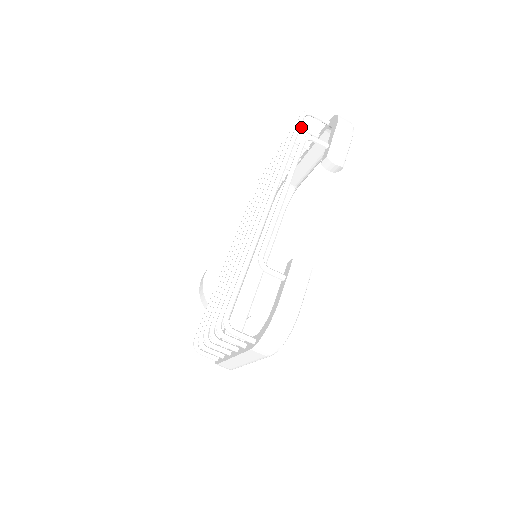
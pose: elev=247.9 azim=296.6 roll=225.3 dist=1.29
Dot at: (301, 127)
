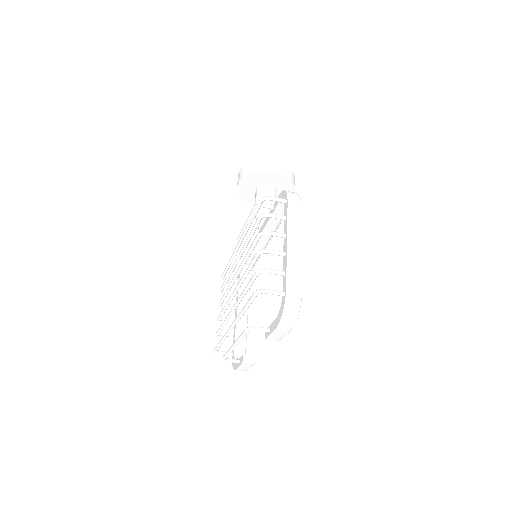
Dot at: occluded
